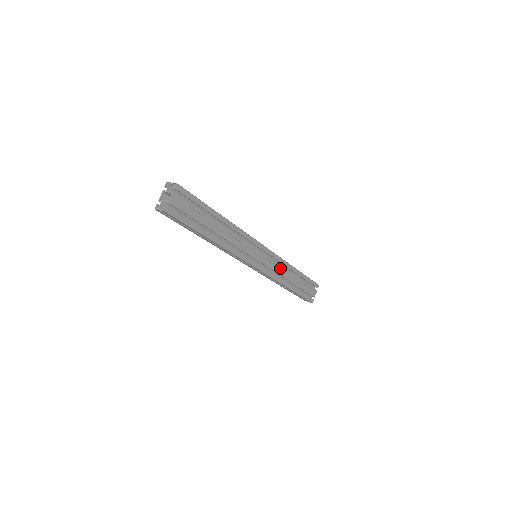
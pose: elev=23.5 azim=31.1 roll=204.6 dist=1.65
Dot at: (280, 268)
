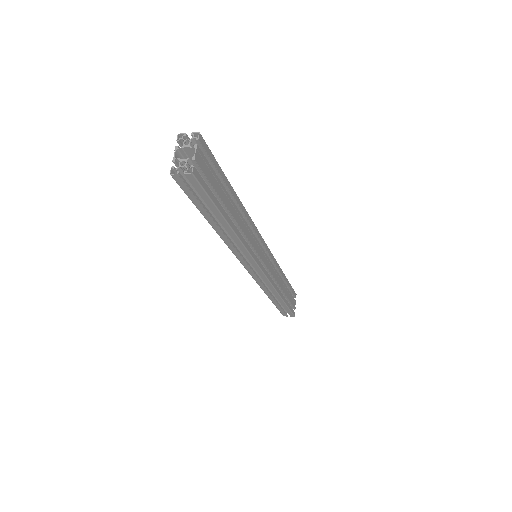
Dot at: (275, 272)
